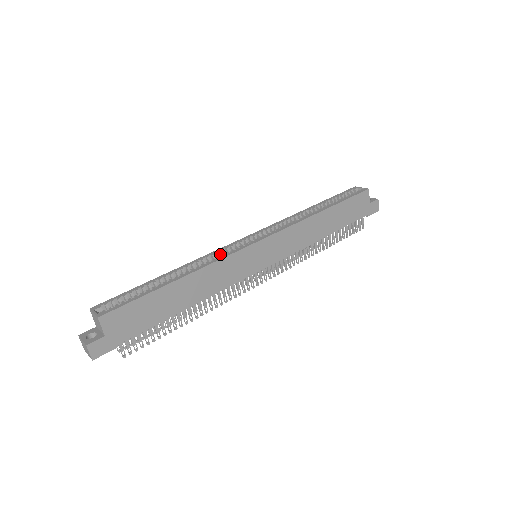
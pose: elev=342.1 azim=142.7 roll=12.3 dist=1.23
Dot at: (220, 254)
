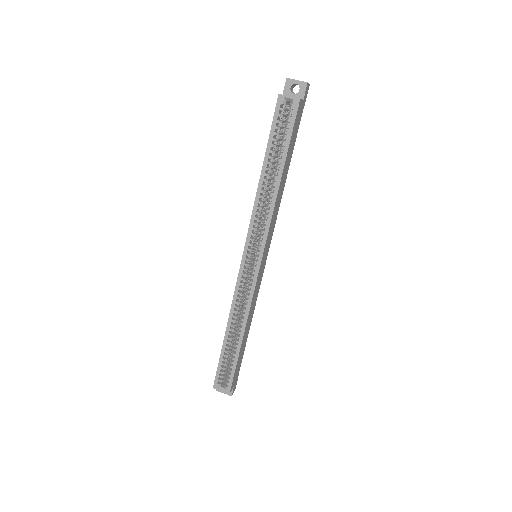
Dot at: (239, 289)
